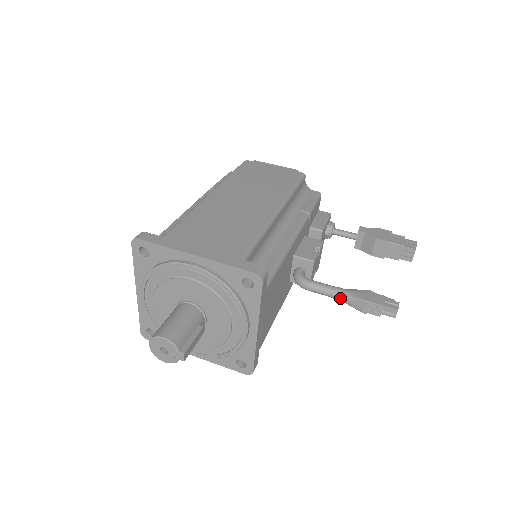
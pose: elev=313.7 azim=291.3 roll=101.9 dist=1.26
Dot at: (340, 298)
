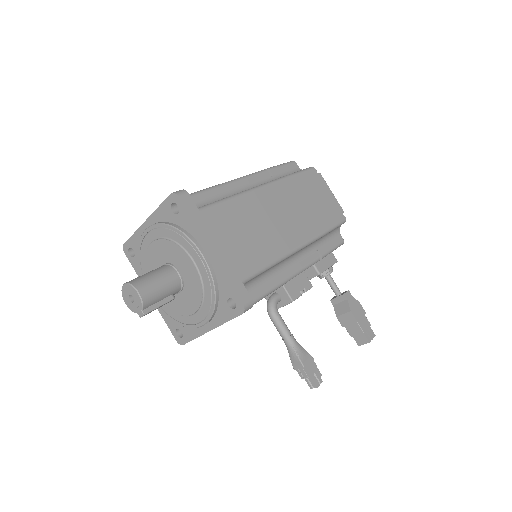
Dot at: (287, 344)
